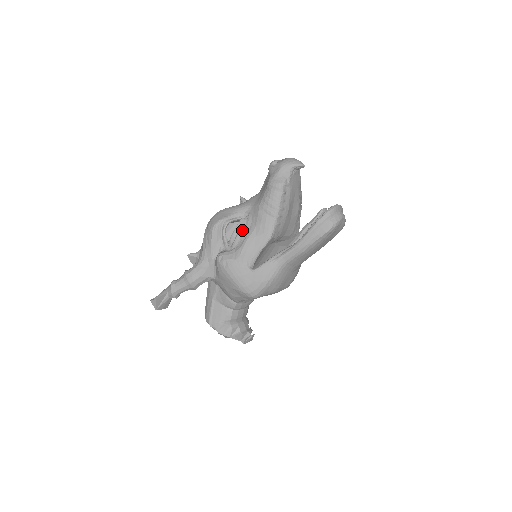
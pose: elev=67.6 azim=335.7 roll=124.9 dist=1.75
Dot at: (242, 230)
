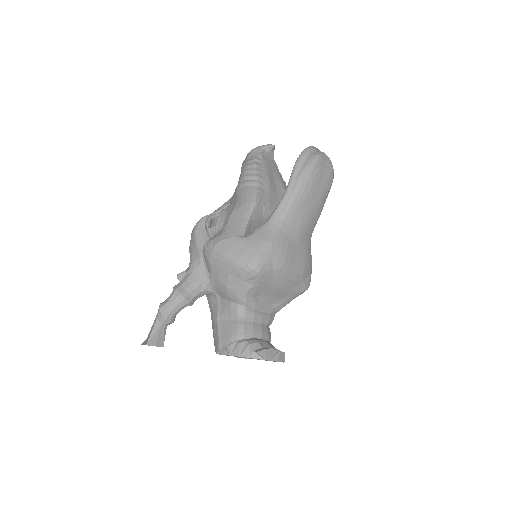
Dot at: (225, 214)
